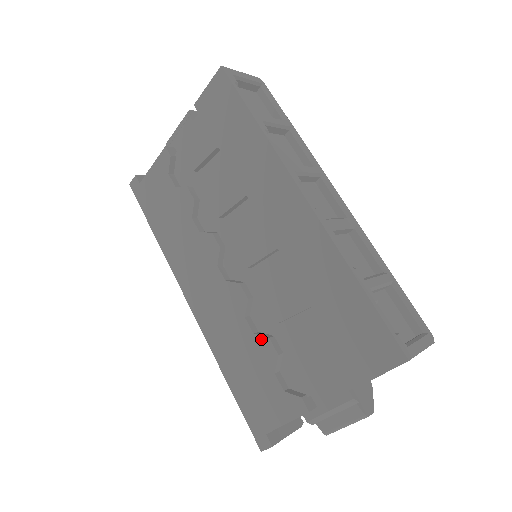
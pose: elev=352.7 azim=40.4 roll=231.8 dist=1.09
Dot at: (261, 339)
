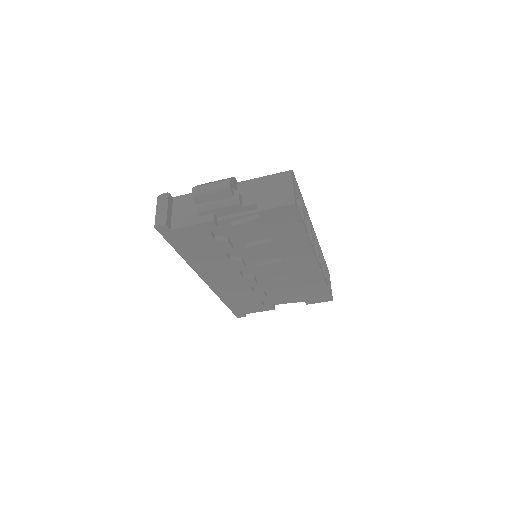
Dot at: (258, 294)
